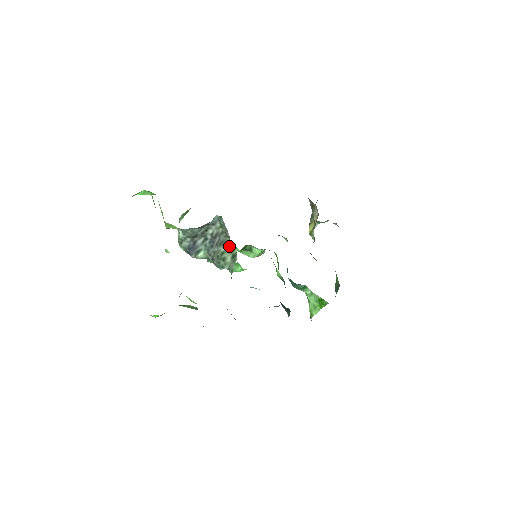
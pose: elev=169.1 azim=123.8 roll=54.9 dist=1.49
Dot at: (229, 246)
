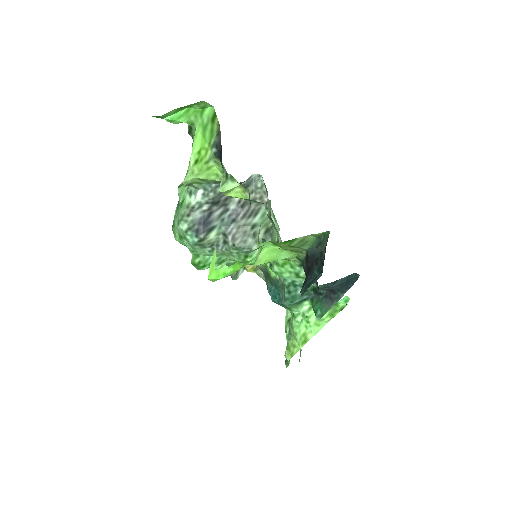
Dot at: (263, 216)
